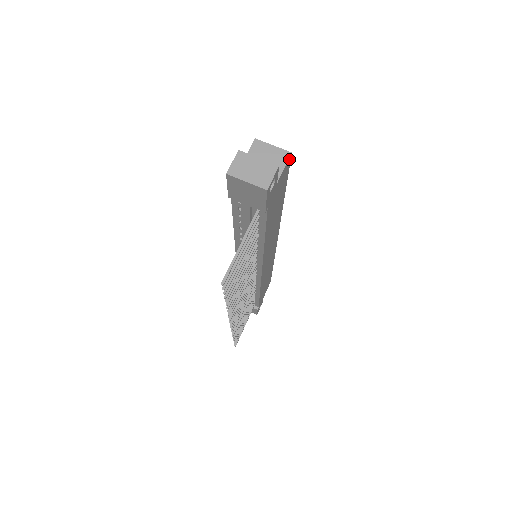
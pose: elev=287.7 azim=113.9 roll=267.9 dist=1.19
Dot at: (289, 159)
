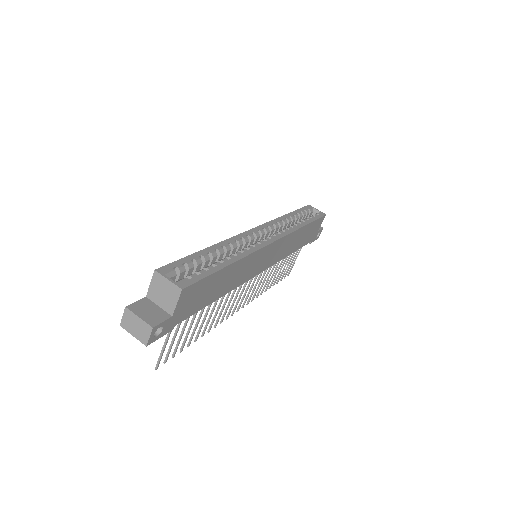
Dot at: (183, 292)
